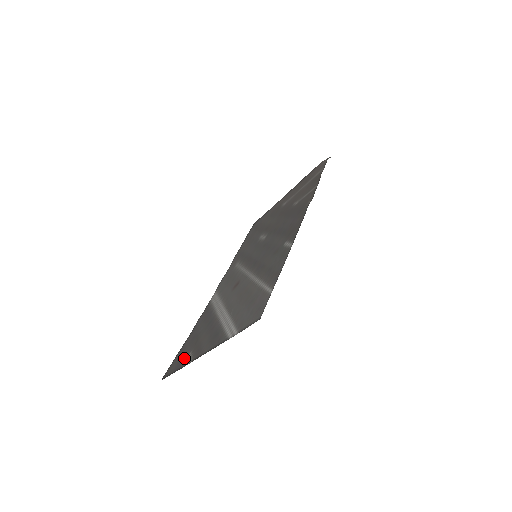
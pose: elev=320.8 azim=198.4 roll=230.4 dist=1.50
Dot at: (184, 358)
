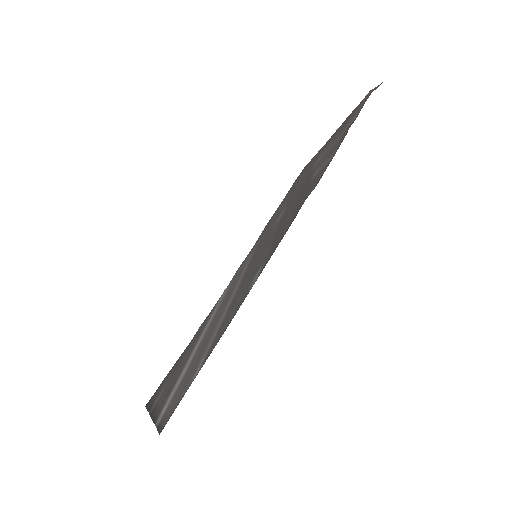
Dot at: (158, 393)
